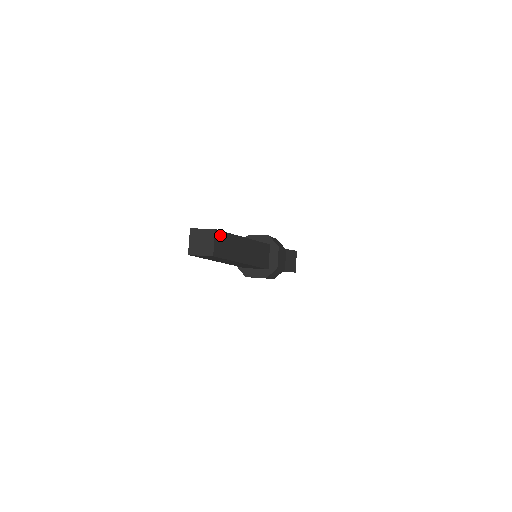
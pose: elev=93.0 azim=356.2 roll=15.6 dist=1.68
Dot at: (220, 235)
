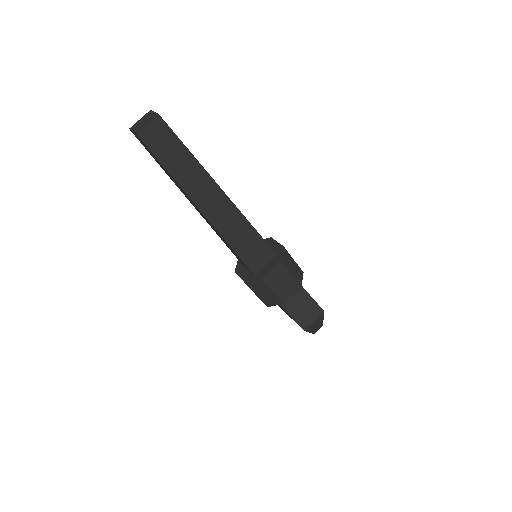
Dot at: (166, 130)
